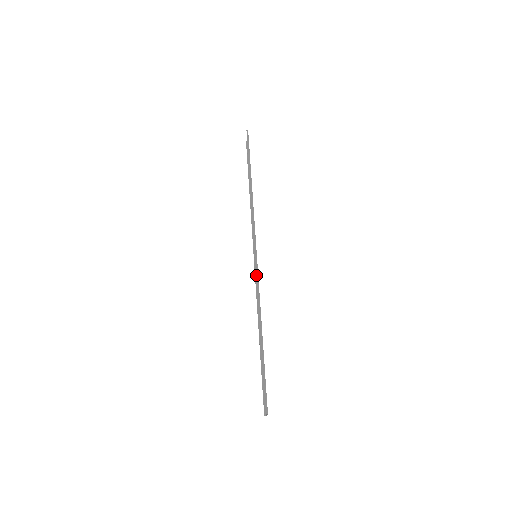
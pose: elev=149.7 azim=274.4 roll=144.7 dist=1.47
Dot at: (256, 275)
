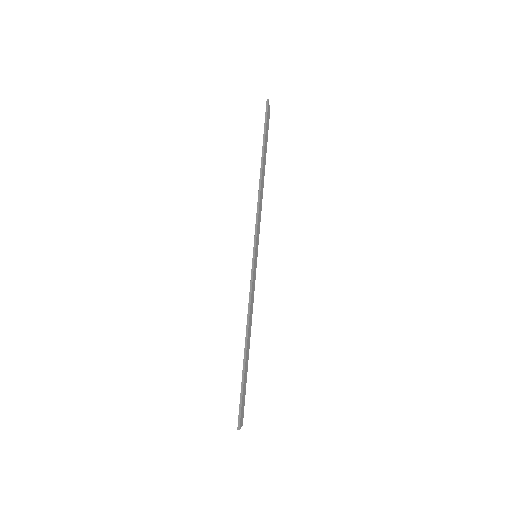
Dot at: (250, 281)
